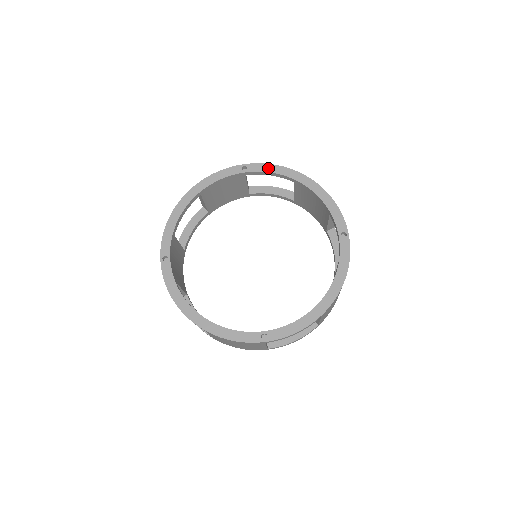
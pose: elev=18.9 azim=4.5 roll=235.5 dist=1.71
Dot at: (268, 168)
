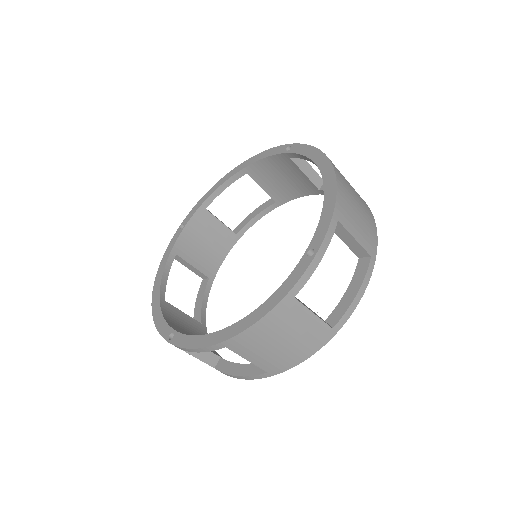
Dot at: (306, 150)
